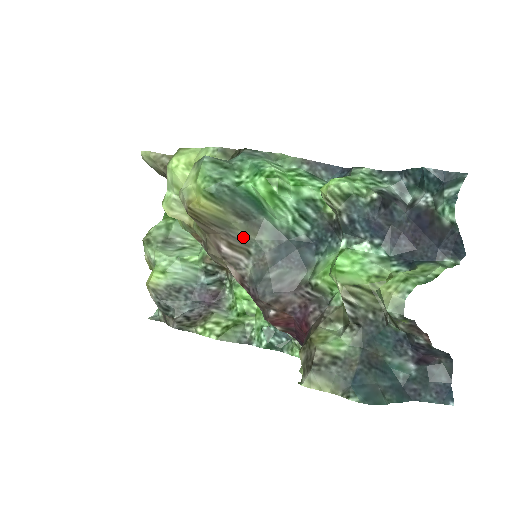
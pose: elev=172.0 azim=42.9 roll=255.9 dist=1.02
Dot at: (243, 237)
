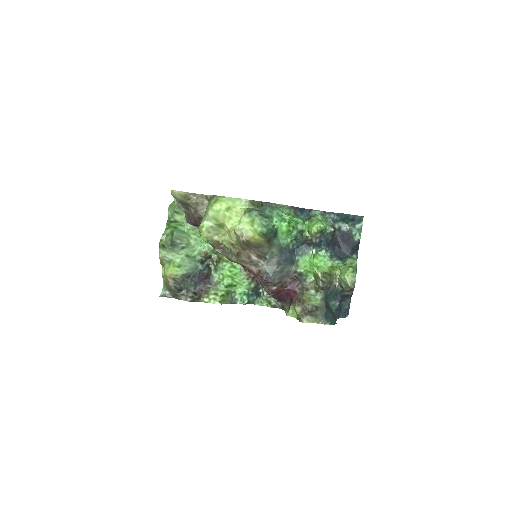
Dot at: (266, 251)
